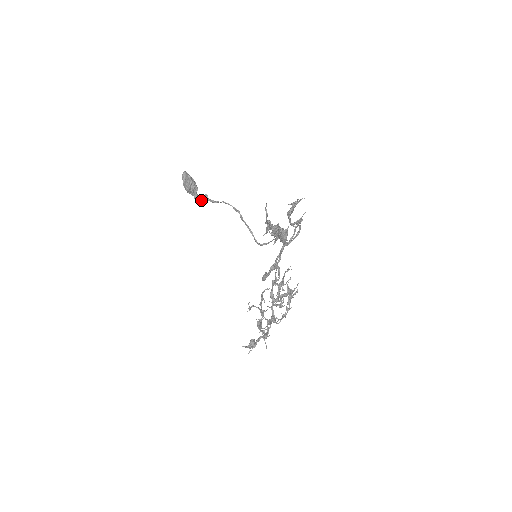
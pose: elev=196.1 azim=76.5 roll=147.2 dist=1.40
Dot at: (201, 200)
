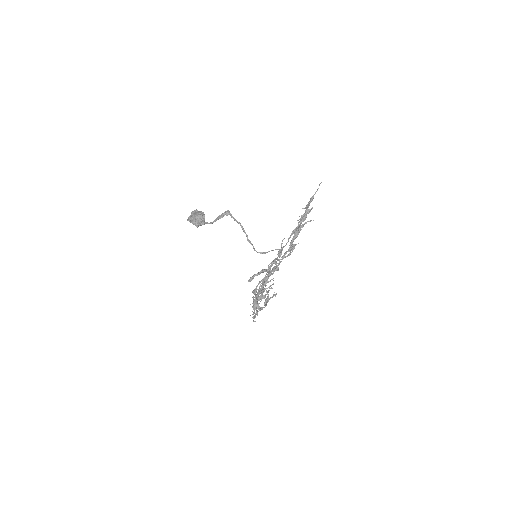
Dot at: (219, 216)
